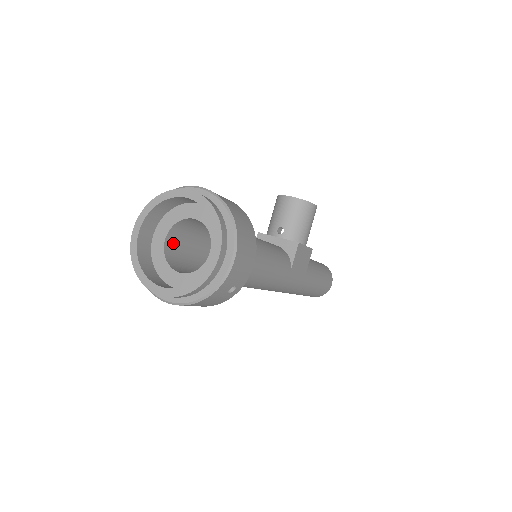
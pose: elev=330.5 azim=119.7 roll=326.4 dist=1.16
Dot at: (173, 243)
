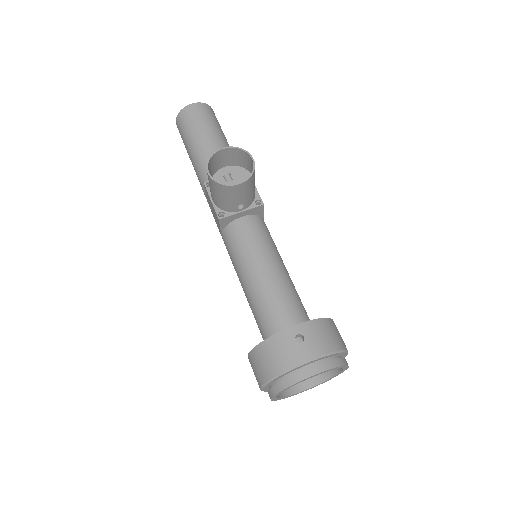
Dot at: occluded
